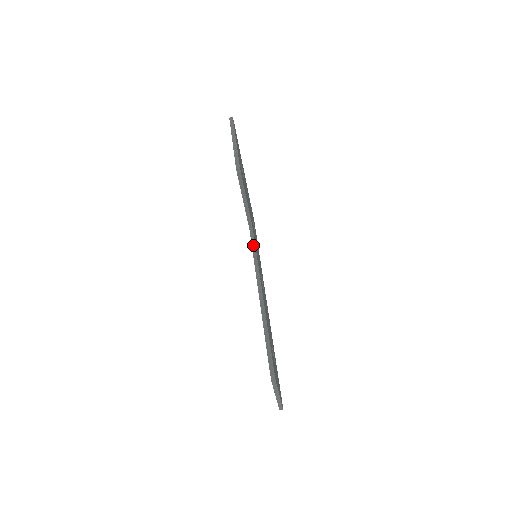
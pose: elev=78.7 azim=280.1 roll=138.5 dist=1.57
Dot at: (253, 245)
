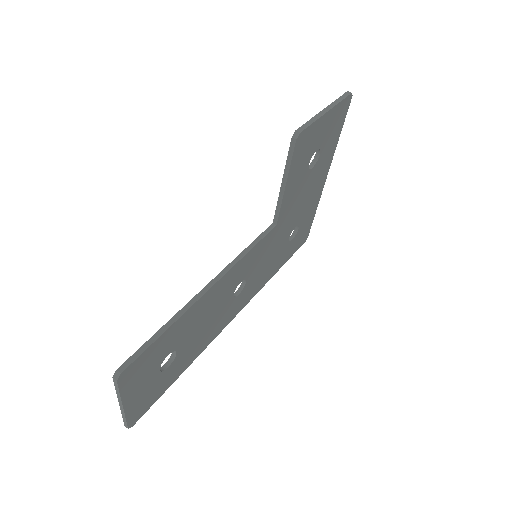
Dot at: (258, 239)
